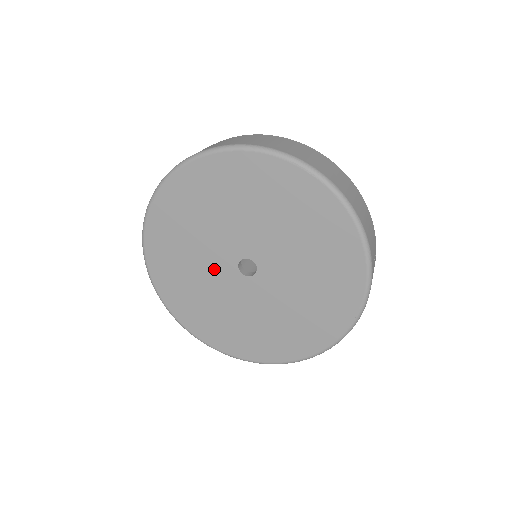
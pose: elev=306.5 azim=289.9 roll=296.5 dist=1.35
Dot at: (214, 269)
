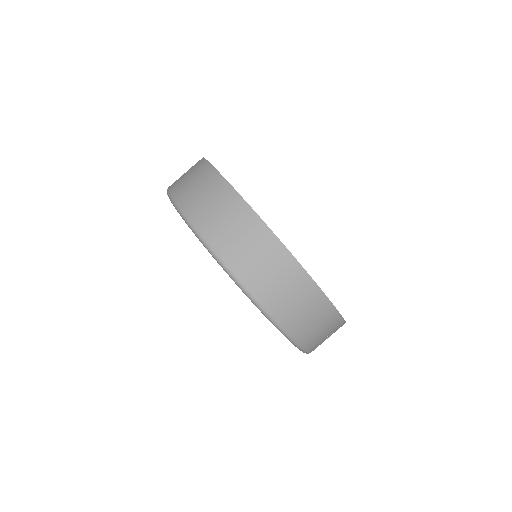
Dot at: occluded
